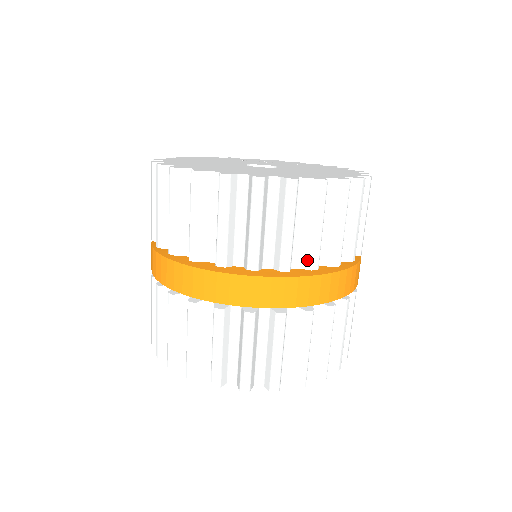
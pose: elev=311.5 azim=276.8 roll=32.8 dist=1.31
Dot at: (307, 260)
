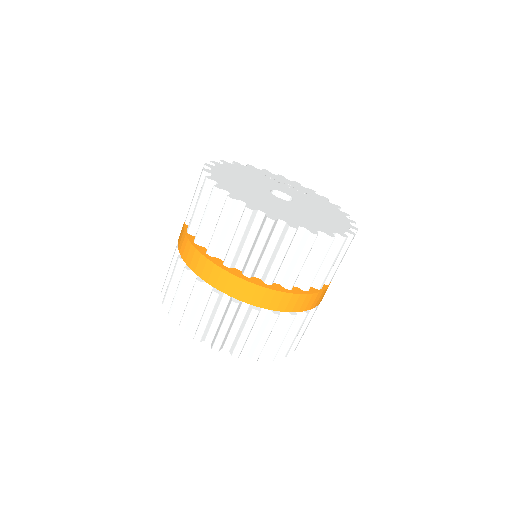
Dot at: (286, 281)
